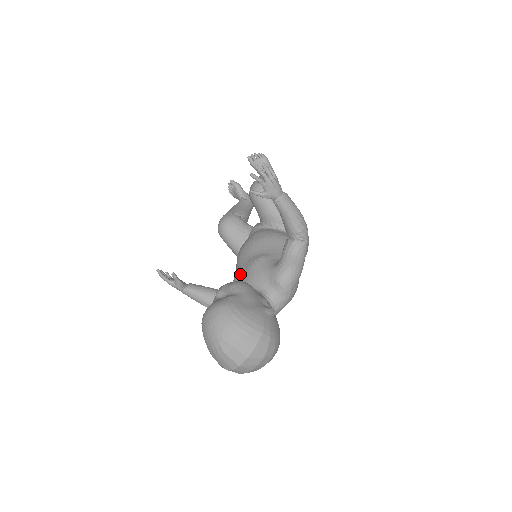
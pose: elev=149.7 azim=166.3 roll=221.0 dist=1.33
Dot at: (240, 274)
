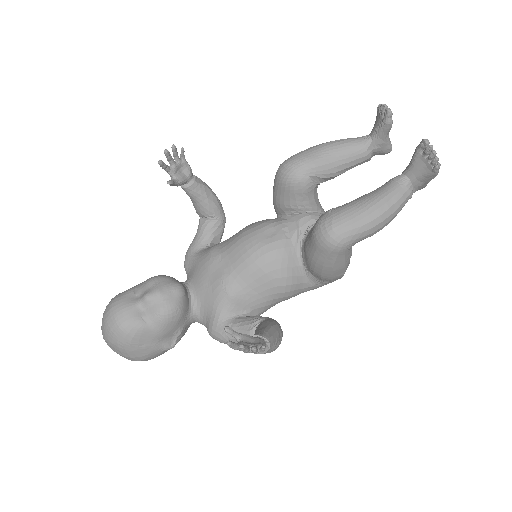
Dot at: (212, 267)
